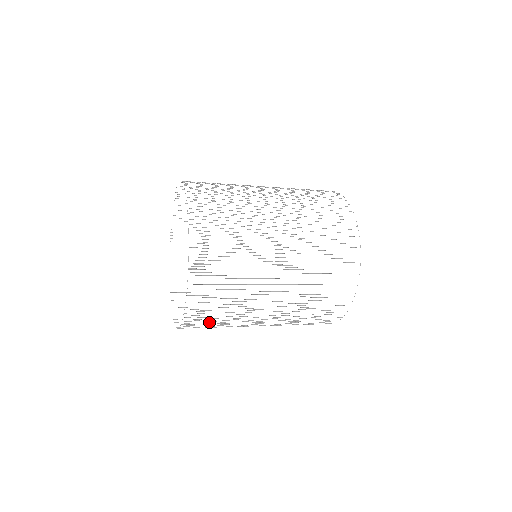
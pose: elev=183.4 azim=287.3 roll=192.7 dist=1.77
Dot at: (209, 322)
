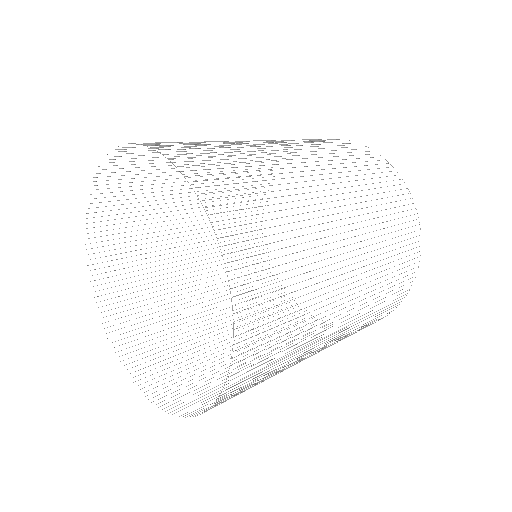
Dot at: occluded
